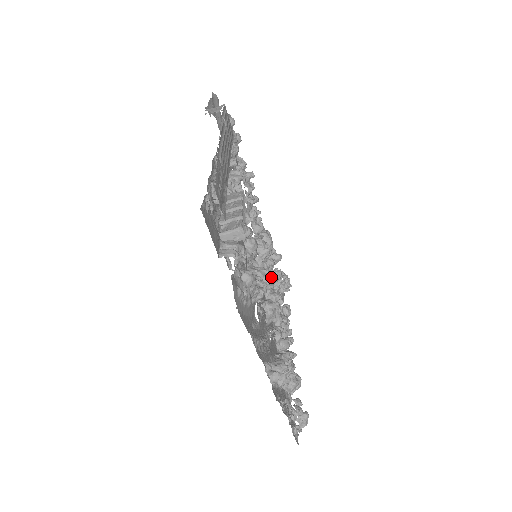
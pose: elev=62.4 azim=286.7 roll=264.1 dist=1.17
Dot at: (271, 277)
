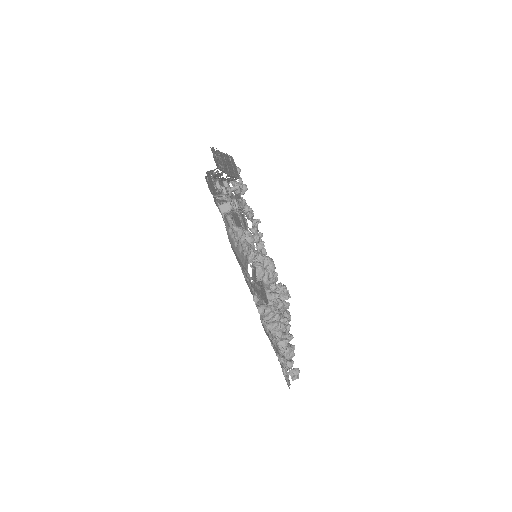
Dot at: (272, 284)
